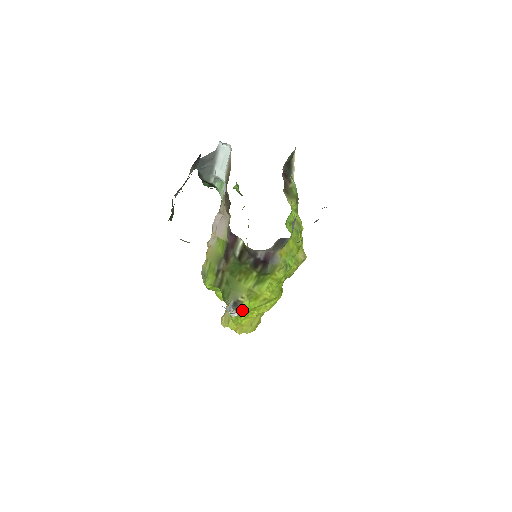
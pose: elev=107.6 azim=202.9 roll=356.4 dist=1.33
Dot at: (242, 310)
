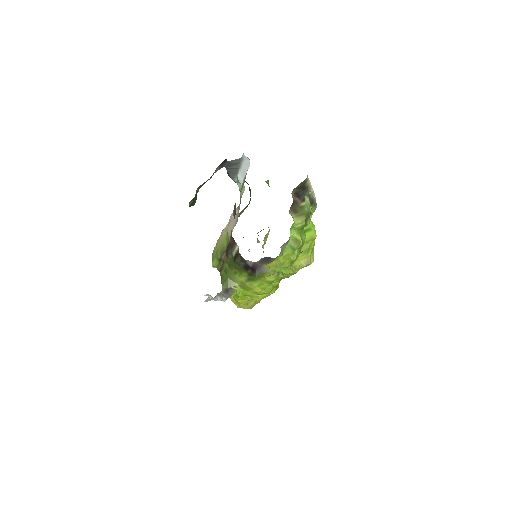
Dot at: (238, 293)
